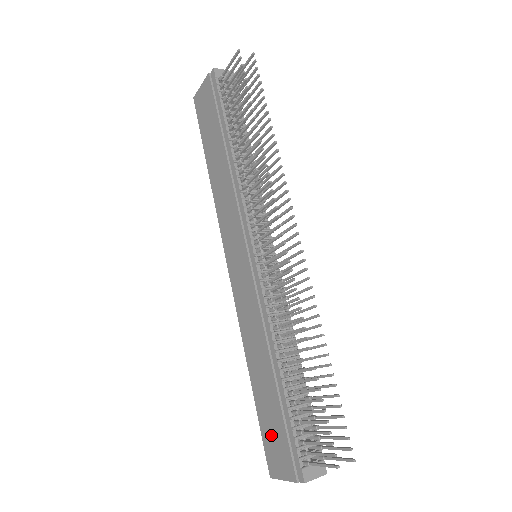
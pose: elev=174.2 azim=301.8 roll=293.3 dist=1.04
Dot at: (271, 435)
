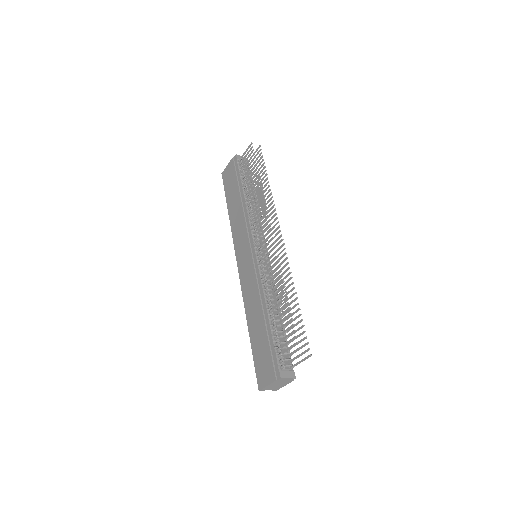
Dot at: (261, 360)
